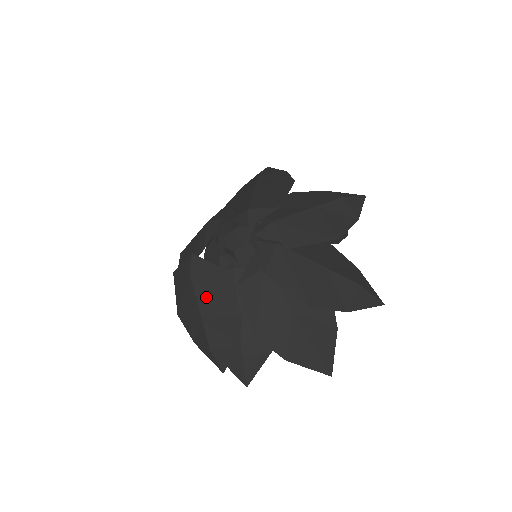
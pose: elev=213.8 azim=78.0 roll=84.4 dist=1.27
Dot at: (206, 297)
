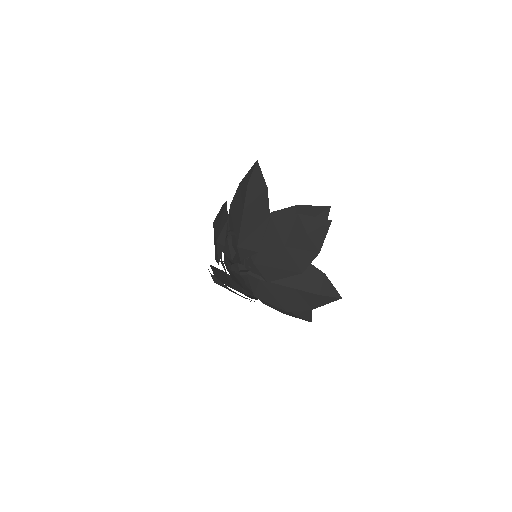
Dot at: occluded
